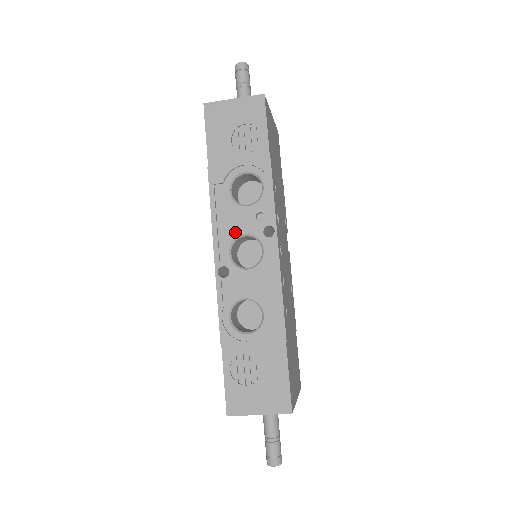
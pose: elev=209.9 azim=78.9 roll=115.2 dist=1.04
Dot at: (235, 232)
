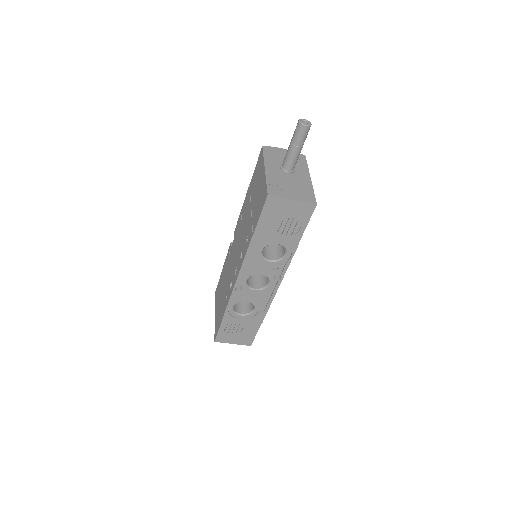
Dot at: (255, 272)
